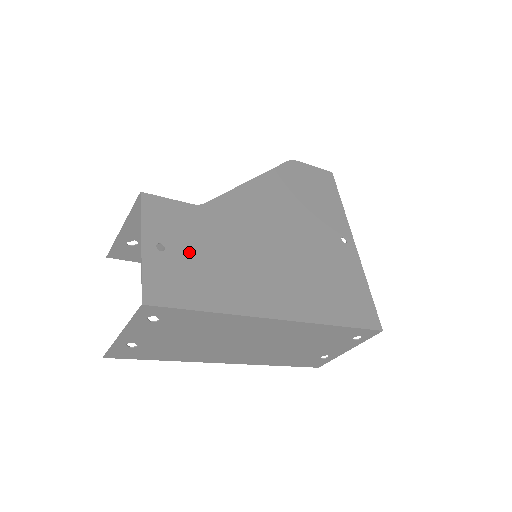
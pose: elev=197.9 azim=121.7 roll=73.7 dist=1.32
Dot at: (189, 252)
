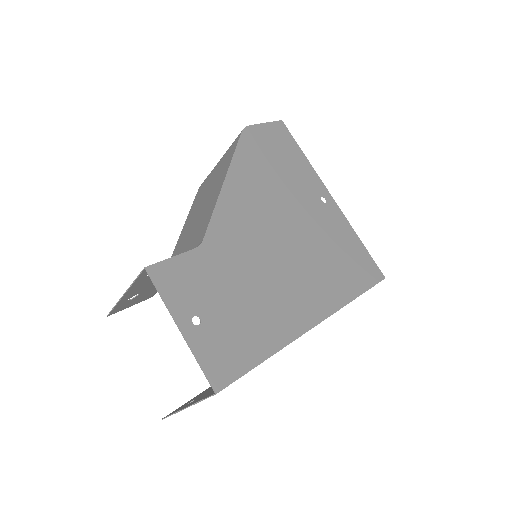
Dot at: (220, 308)
